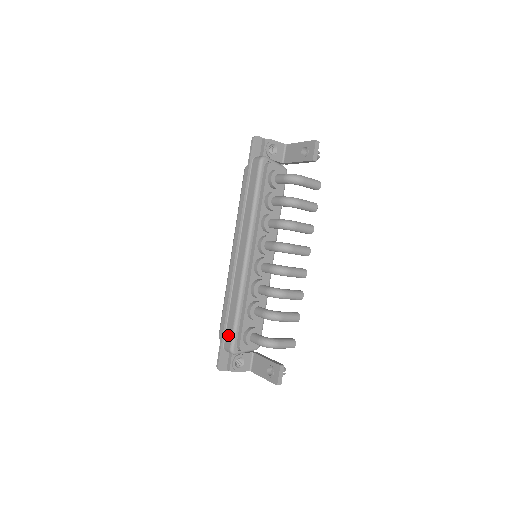
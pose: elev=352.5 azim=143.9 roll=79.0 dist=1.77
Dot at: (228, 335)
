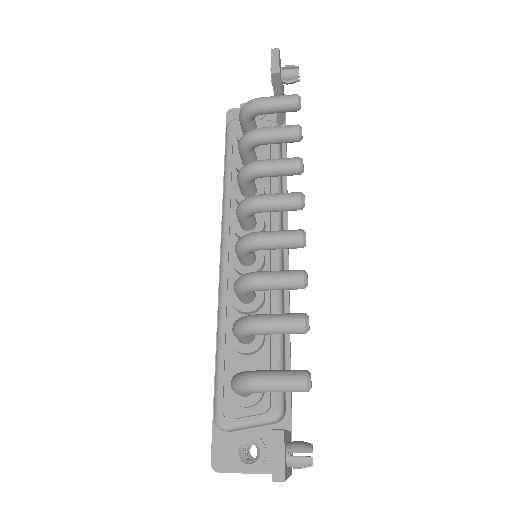
Dot at: occluded
